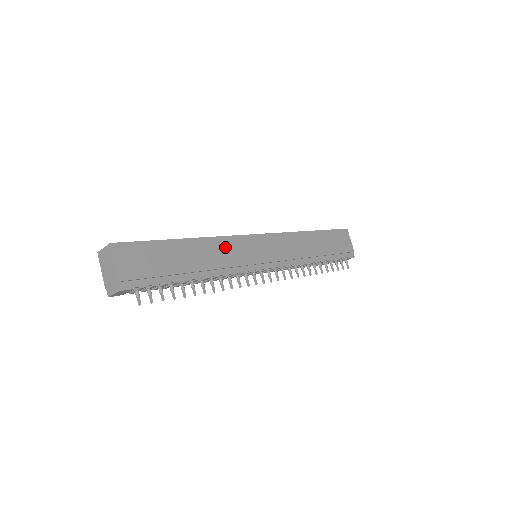
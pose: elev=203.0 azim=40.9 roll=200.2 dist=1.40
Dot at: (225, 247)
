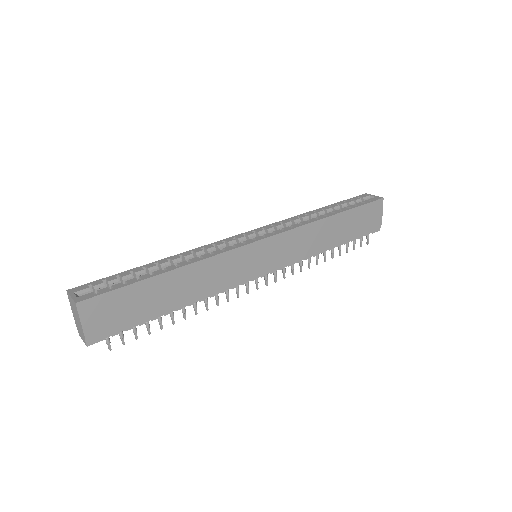
Dot at: (216, 267)
